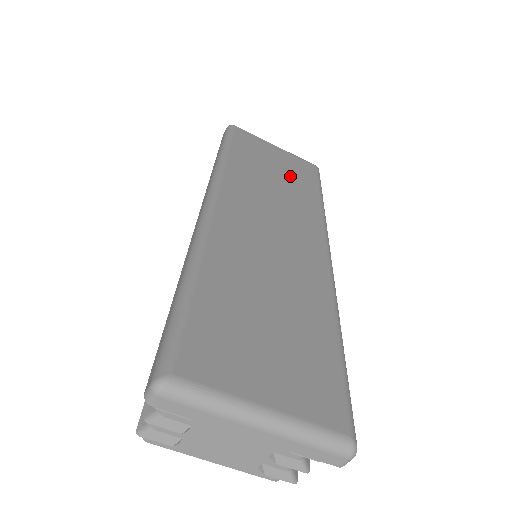
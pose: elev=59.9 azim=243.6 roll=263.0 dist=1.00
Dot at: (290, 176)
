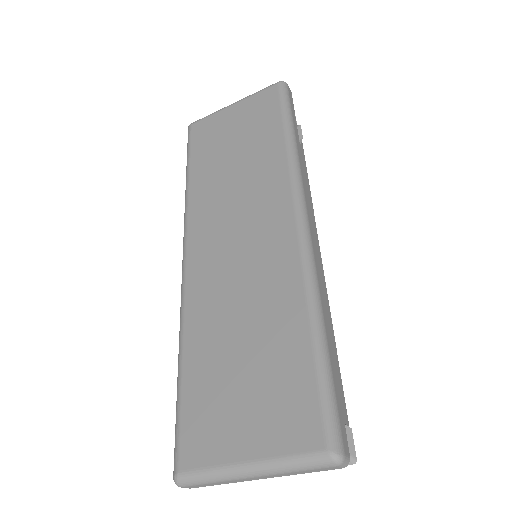
Dot at: (249, 138)
